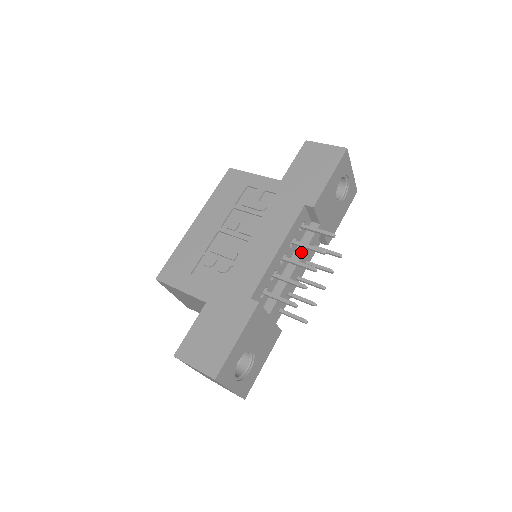
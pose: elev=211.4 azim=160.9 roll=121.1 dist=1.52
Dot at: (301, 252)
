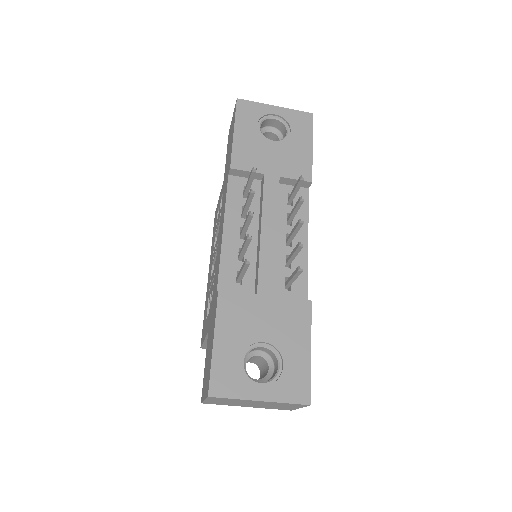
Dot at: (261, 213)
